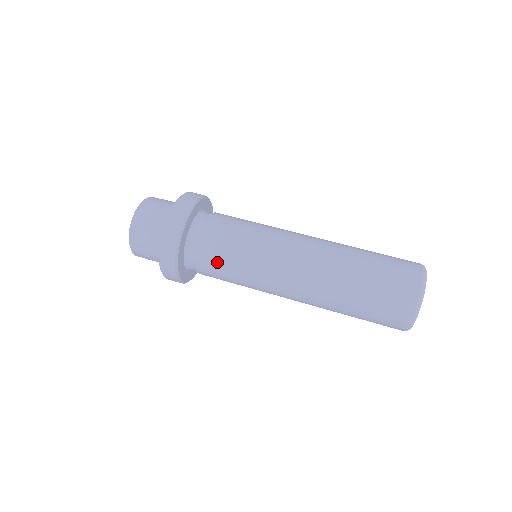
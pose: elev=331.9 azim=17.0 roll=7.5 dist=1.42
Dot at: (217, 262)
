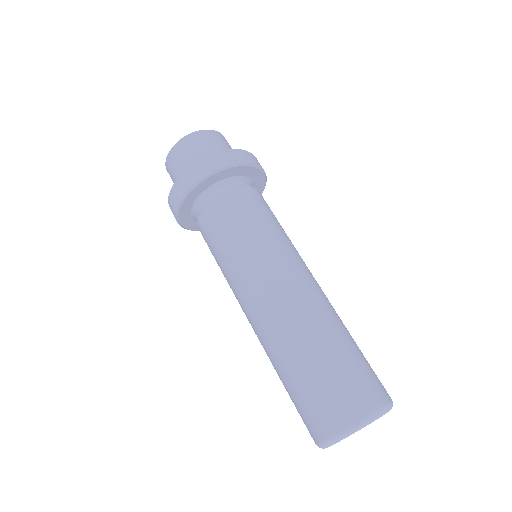
Dot at: (209, 237)
